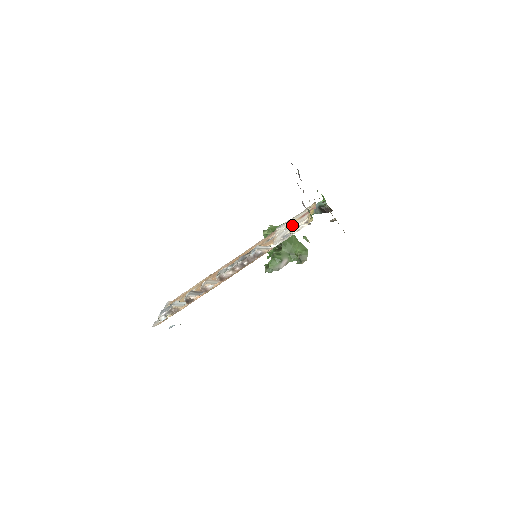
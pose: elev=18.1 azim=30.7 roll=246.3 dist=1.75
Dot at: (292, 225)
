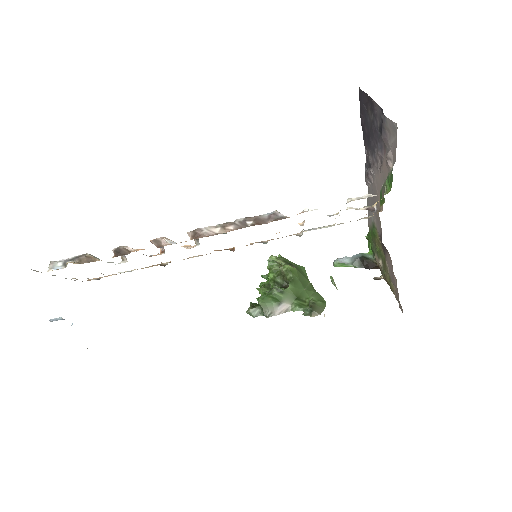
Dot at: occluded
